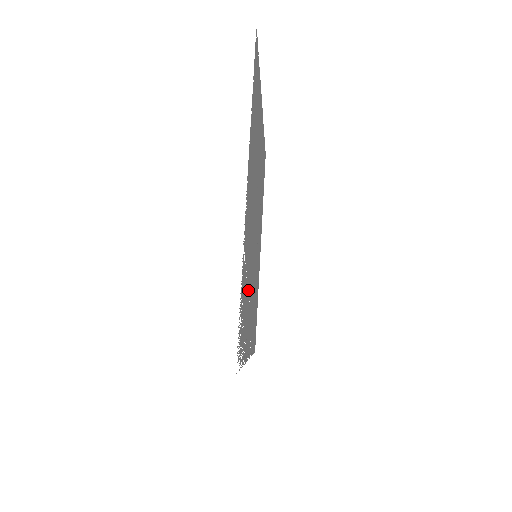
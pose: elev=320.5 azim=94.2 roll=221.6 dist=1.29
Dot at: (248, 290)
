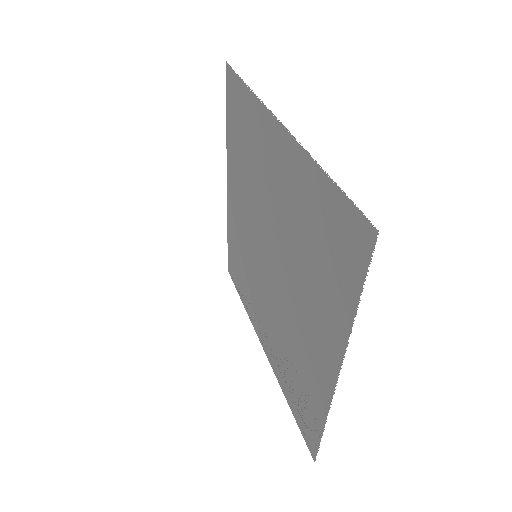
Dot at: (286, 351)
